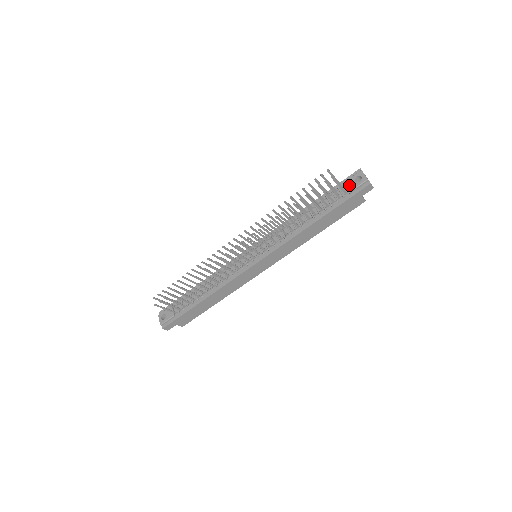
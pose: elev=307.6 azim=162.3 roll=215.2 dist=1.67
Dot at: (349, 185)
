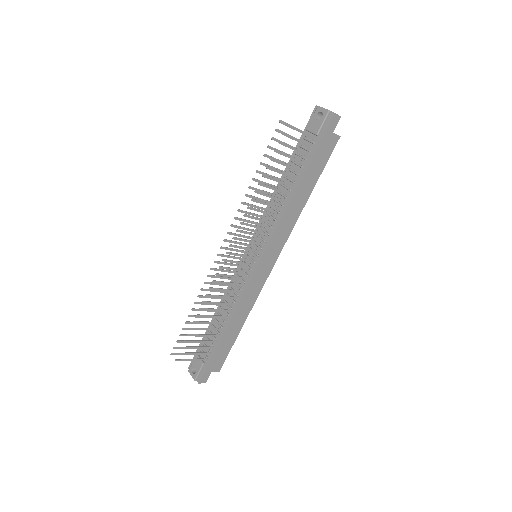
Dot at: (313, 128)
